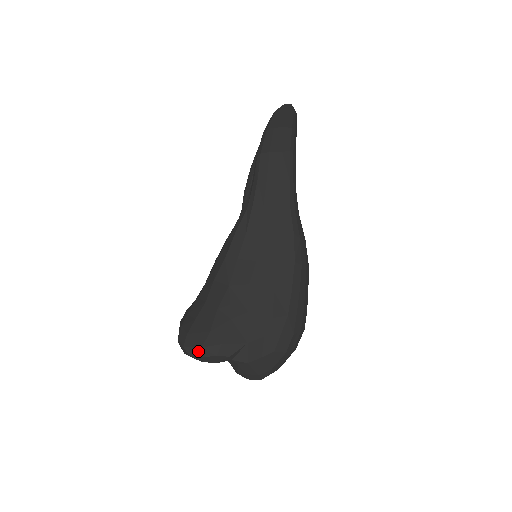
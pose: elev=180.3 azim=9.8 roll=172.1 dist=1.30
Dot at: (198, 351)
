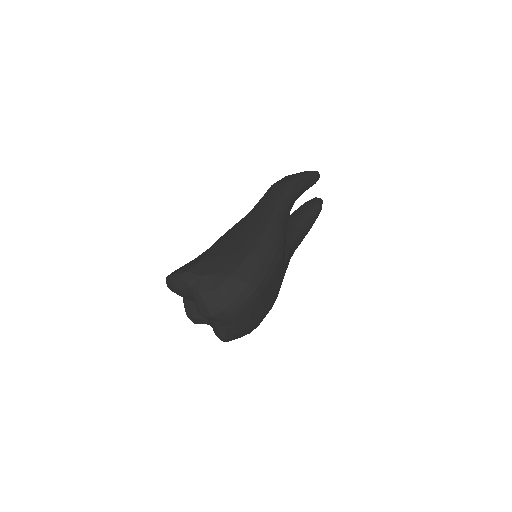
Dot at: (171, 277)
